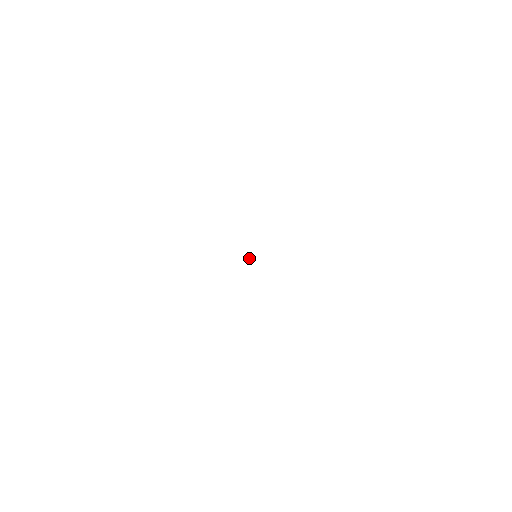
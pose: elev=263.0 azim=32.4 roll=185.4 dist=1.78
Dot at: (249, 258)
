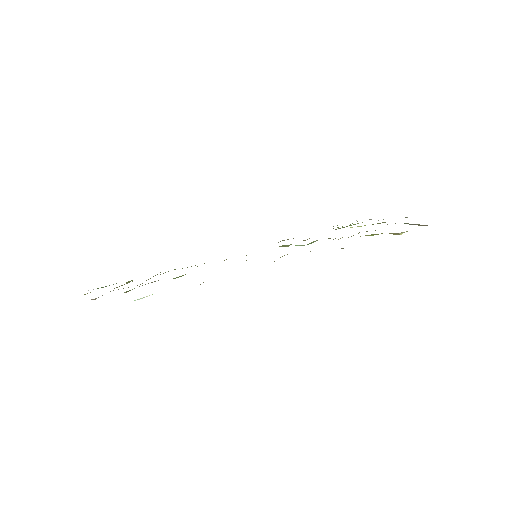
Dot at: occluded
